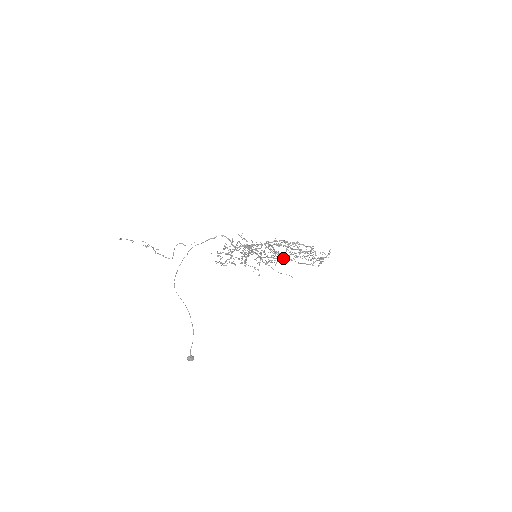
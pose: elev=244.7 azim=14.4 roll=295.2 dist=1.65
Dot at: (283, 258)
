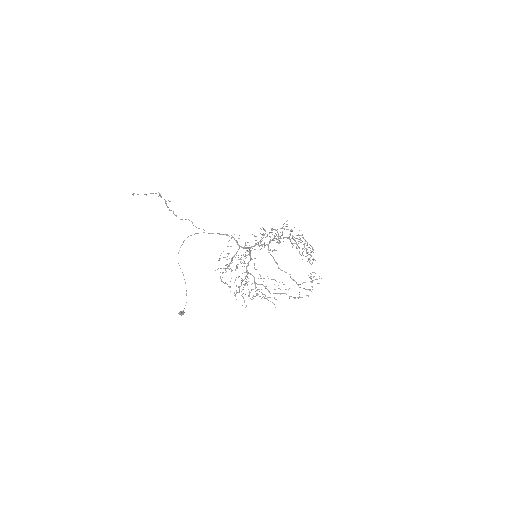
Dot at: (274, 289)
